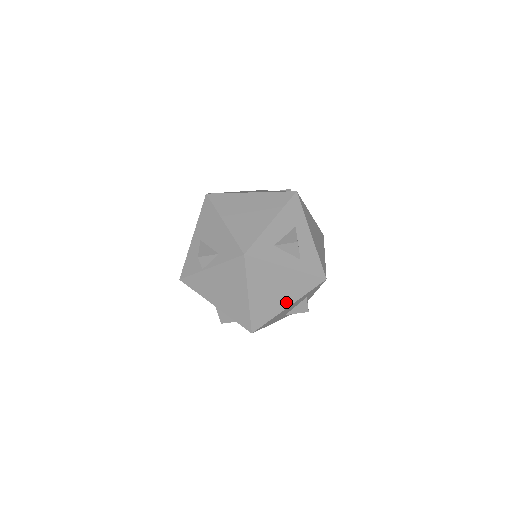
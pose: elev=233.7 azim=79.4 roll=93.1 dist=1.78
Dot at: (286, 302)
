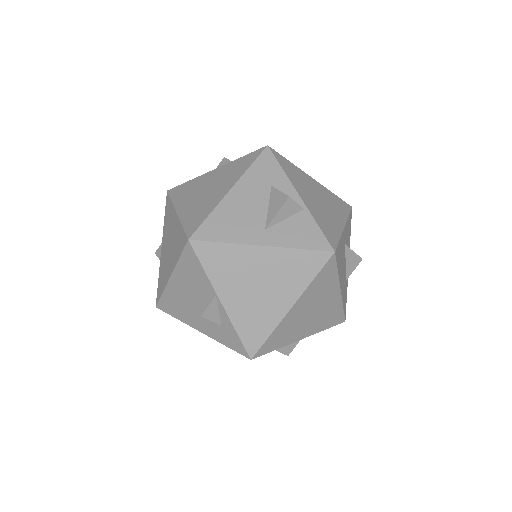
Dot at: (225, 189)
